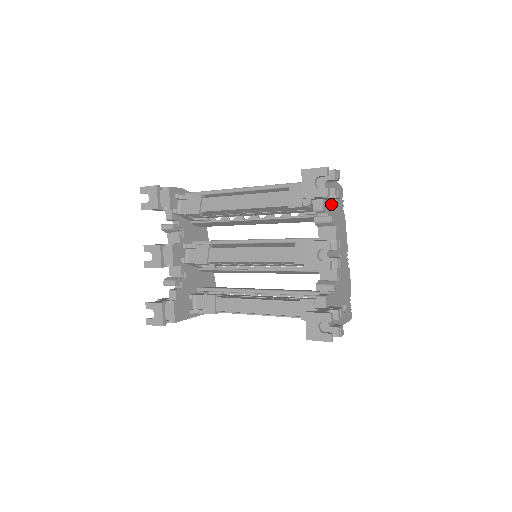
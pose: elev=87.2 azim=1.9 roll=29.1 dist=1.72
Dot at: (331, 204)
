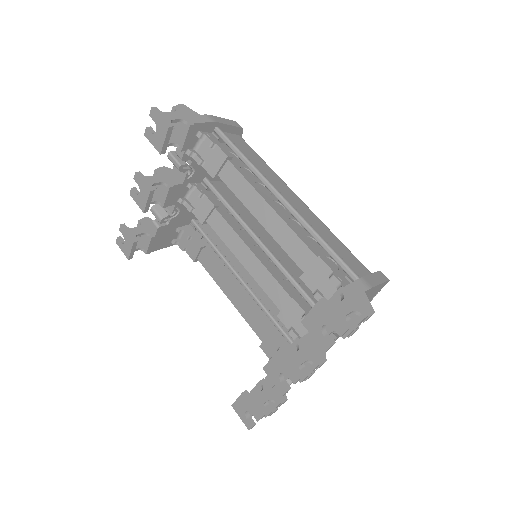
Dot at: occluded
